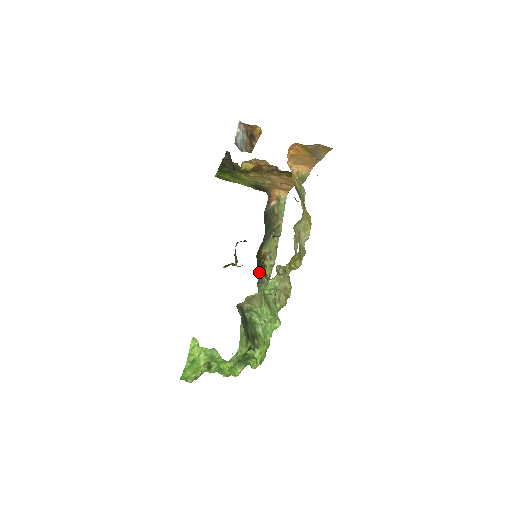
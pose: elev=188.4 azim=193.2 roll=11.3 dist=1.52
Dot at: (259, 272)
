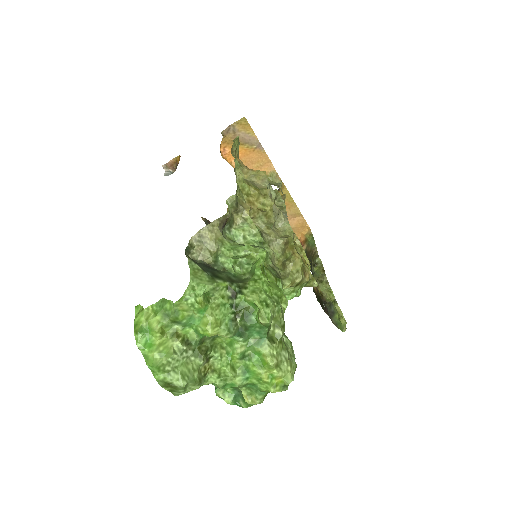
Dot at: (325, 309)
